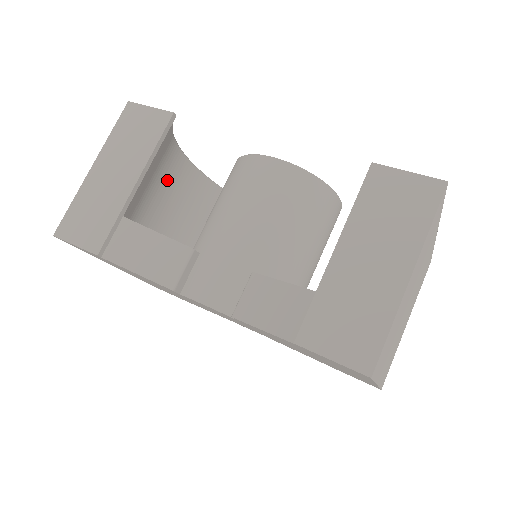
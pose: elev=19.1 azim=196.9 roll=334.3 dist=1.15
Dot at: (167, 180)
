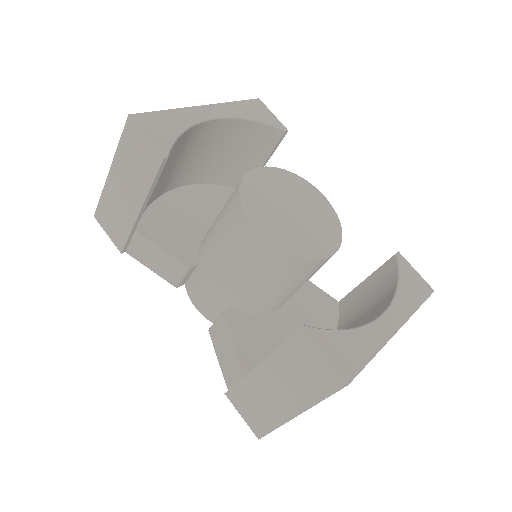
Dot at: (192, 147)
